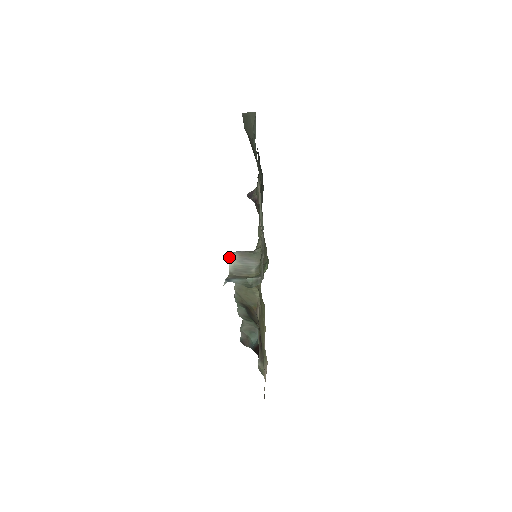
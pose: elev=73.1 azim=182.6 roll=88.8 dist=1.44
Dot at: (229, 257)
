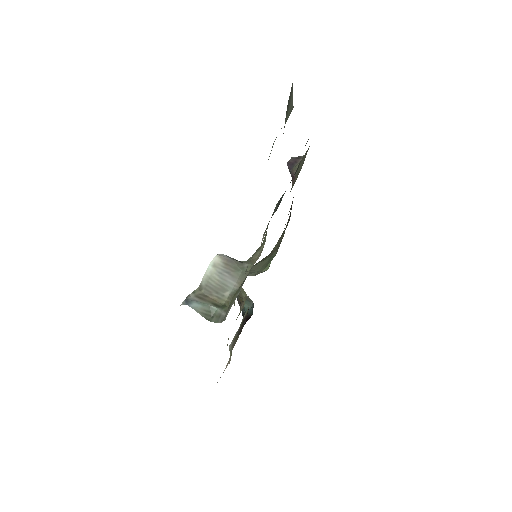
Dot at: (212, 260)
